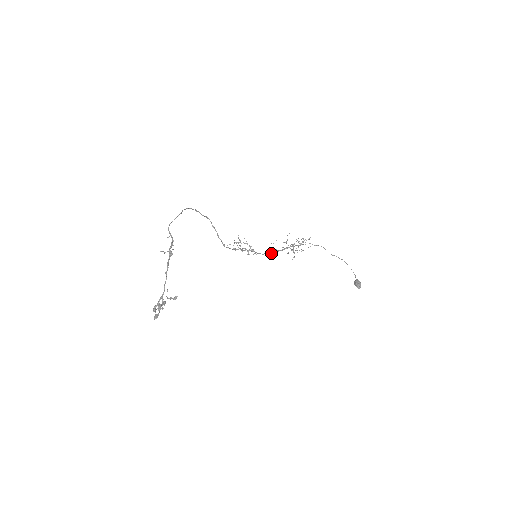
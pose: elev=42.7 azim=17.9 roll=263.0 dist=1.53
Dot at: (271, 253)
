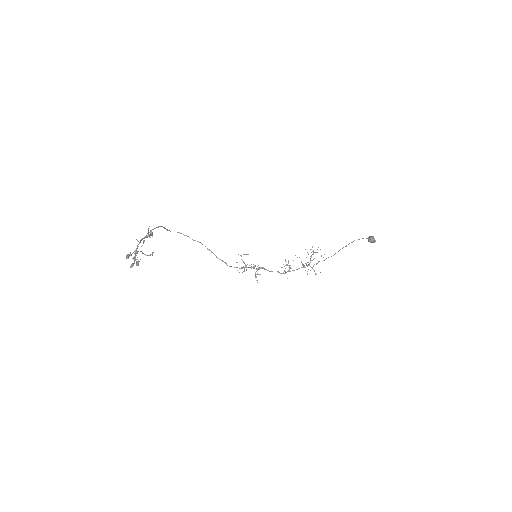
Dot at: (286, 272)
